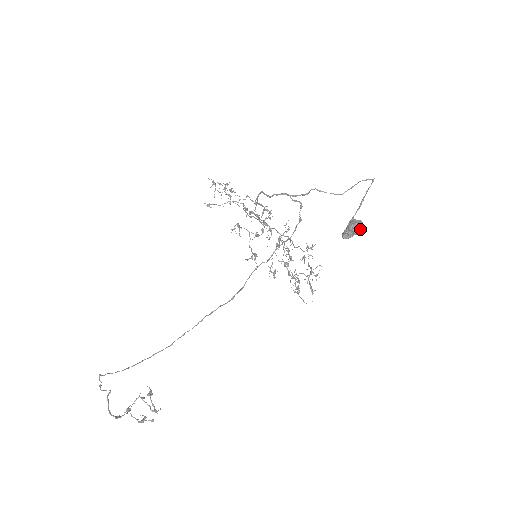
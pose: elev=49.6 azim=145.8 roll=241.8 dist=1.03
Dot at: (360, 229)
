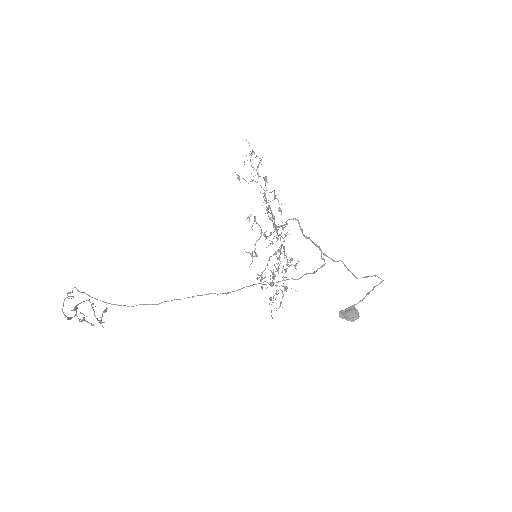
Dot at: (355, 319)
